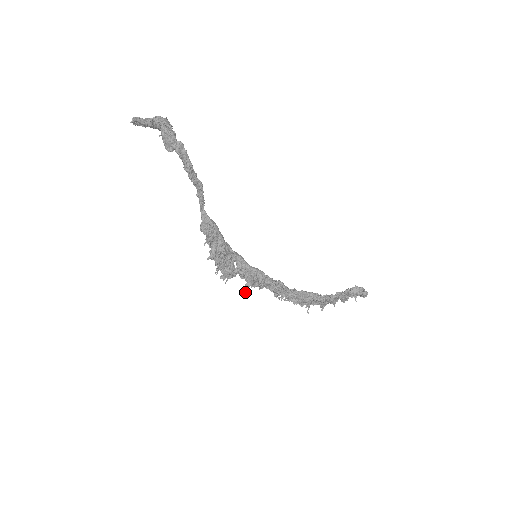
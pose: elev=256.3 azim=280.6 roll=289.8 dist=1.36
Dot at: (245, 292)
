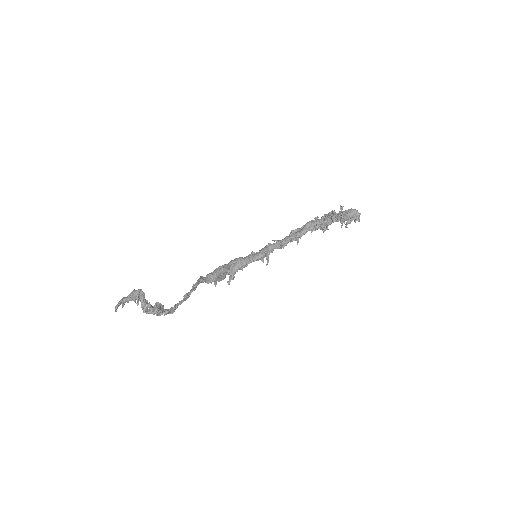
Dot at: occluded
